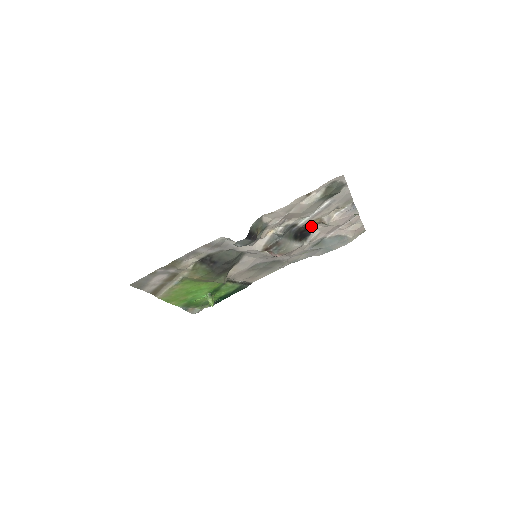
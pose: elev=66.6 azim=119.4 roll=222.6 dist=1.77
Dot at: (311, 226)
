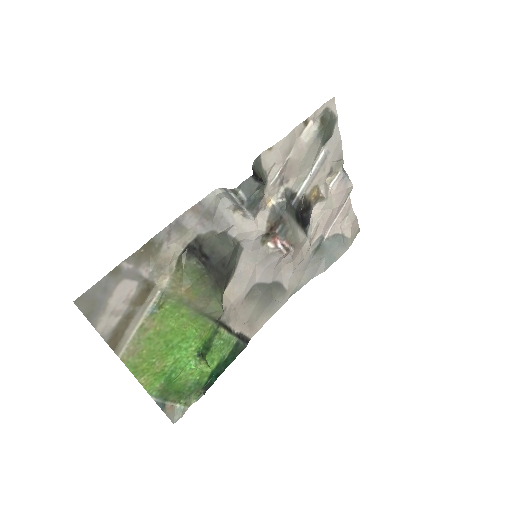
Dot at: (309, 204)
